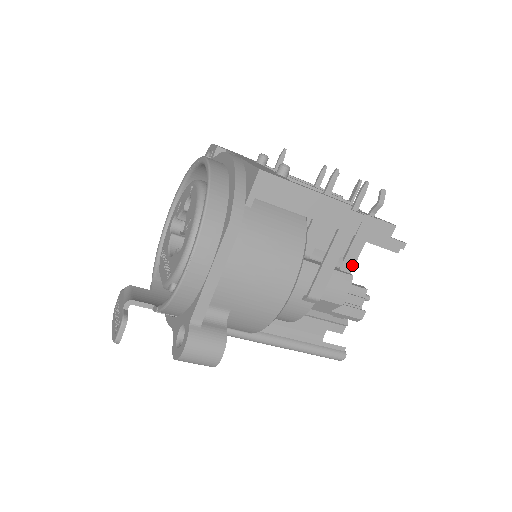
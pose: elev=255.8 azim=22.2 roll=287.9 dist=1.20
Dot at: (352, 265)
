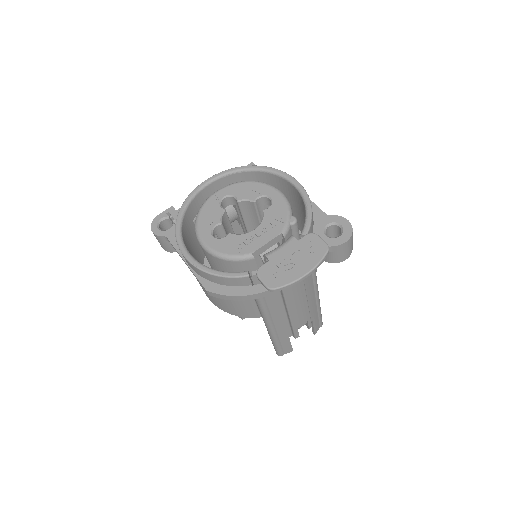
Dot at: occluded
